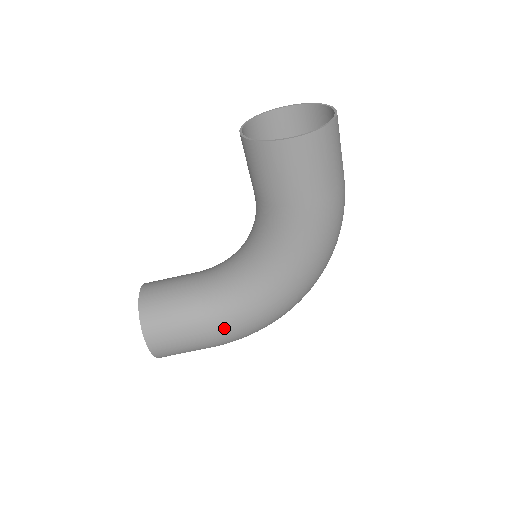
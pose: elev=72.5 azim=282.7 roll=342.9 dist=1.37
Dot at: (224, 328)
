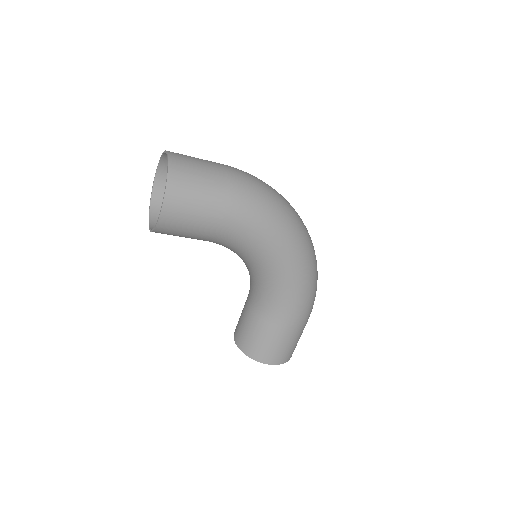
Dot at: (291, 313)
